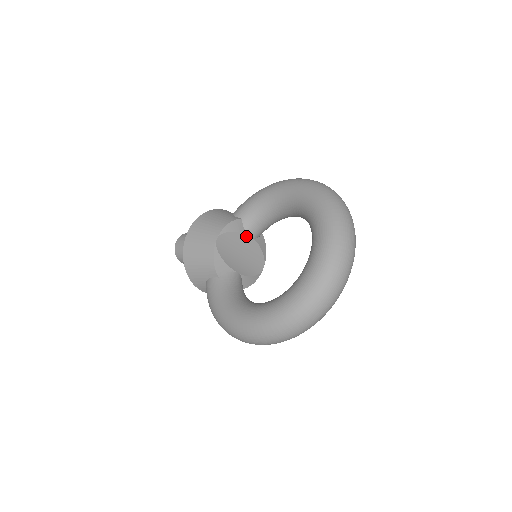
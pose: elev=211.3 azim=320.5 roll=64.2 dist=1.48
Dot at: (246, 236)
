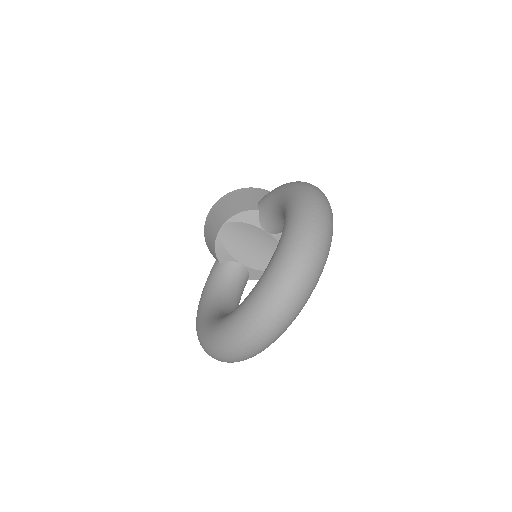
Dot at: (260, 229)
